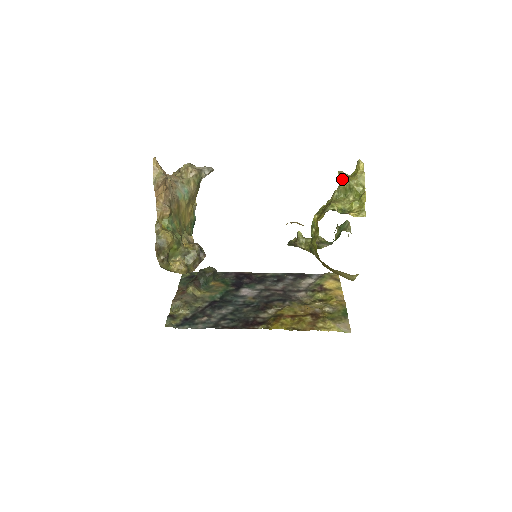
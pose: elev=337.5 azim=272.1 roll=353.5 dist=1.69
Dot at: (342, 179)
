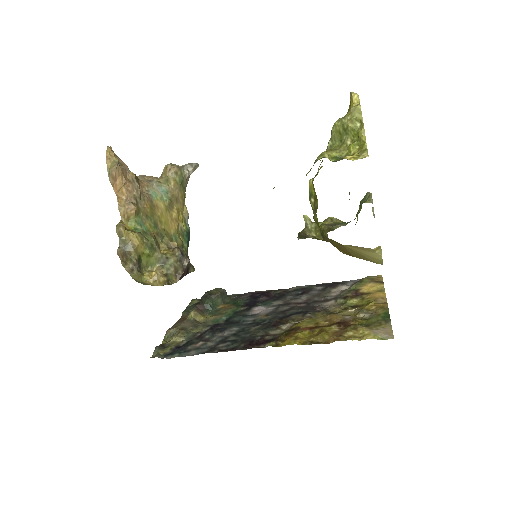
Dot at: occluded
